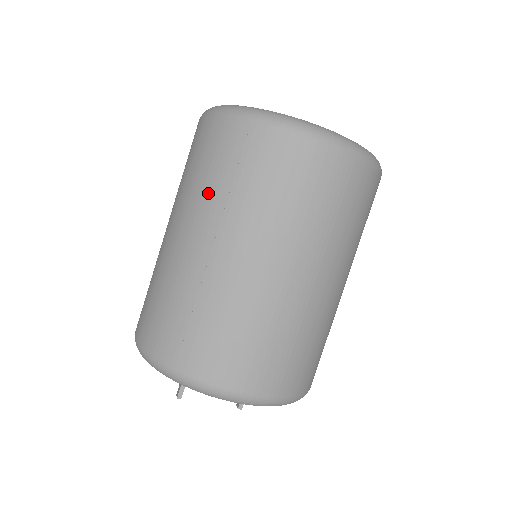
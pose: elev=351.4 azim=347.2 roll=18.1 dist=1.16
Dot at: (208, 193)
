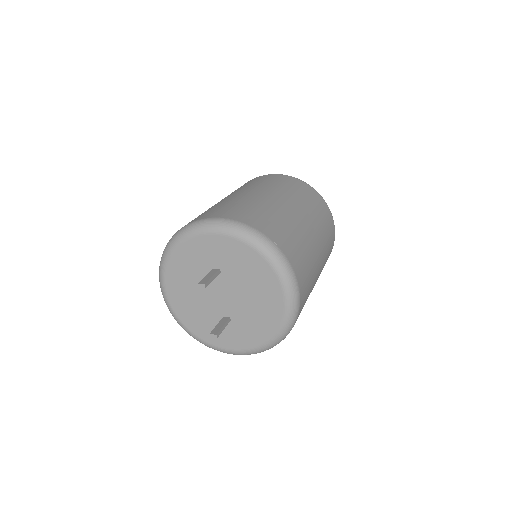
Dot at: (298, 196)
